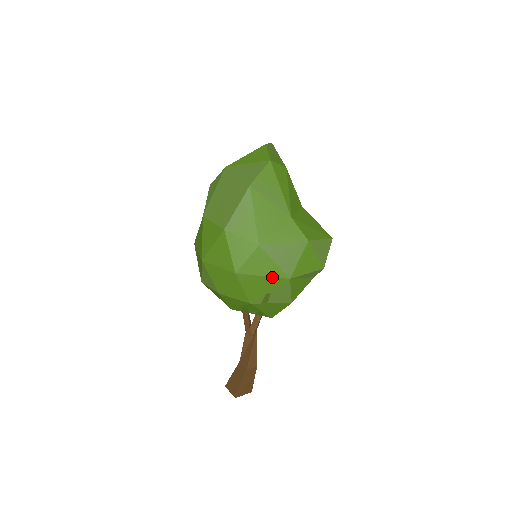
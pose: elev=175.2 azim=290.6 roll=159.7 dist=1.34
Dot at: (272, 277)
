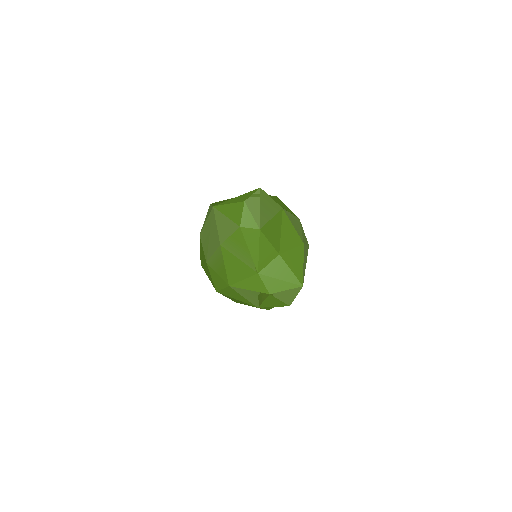
Dot at: (244, 302)
